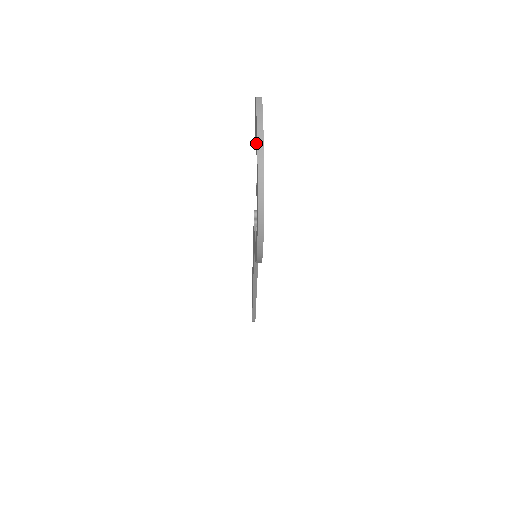
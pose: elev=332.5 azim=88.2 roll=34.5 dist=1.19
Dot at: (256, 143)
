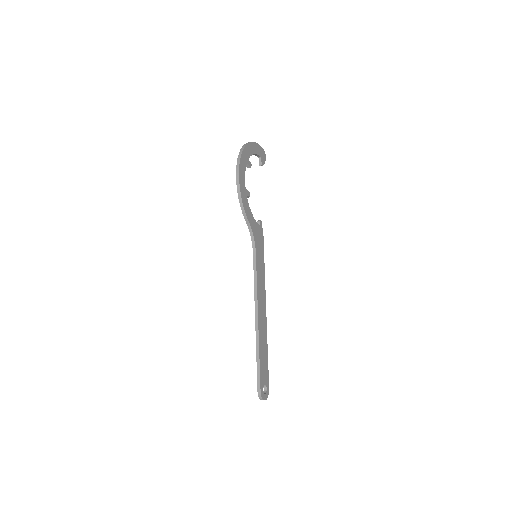
Dot at: occluded
